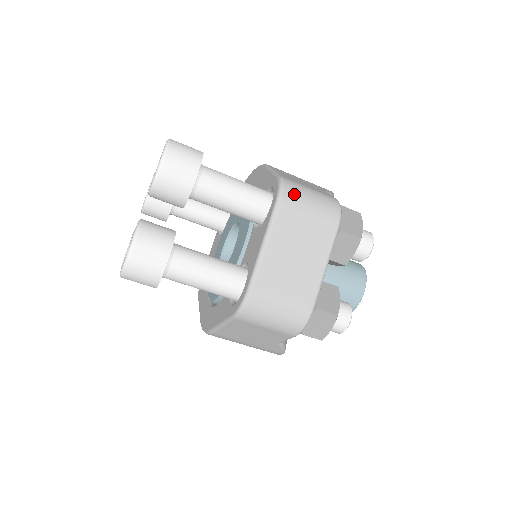
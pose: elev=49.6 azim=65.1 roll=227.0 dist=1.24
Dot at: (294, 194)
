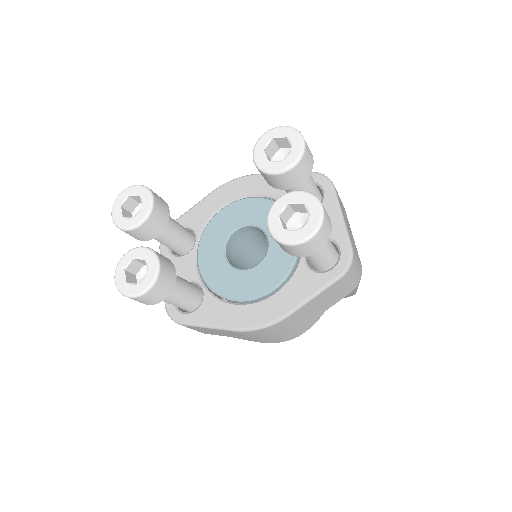
Dot at: occluded
